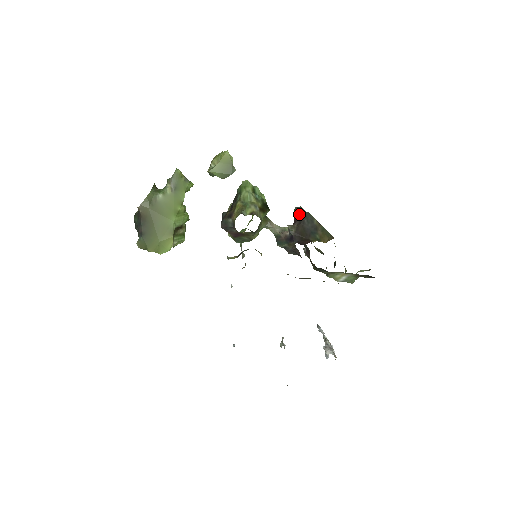
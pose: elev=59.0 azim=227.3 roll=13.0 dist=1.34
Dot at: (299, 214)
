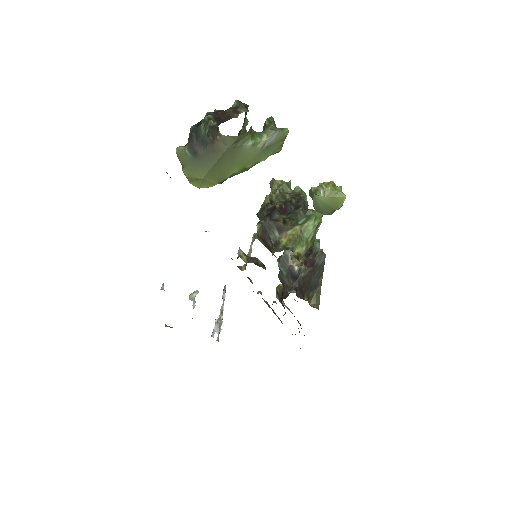
Dot at: (318, 261)
